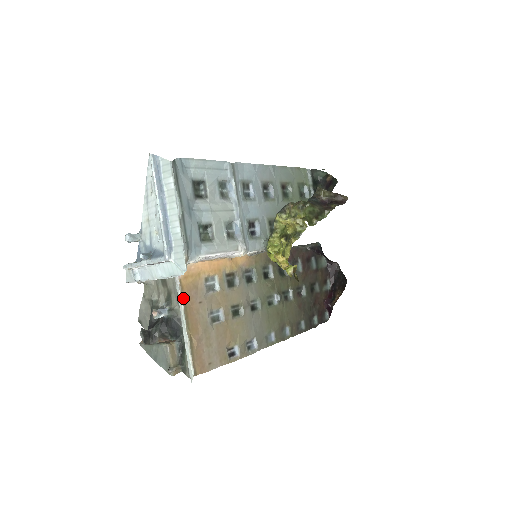
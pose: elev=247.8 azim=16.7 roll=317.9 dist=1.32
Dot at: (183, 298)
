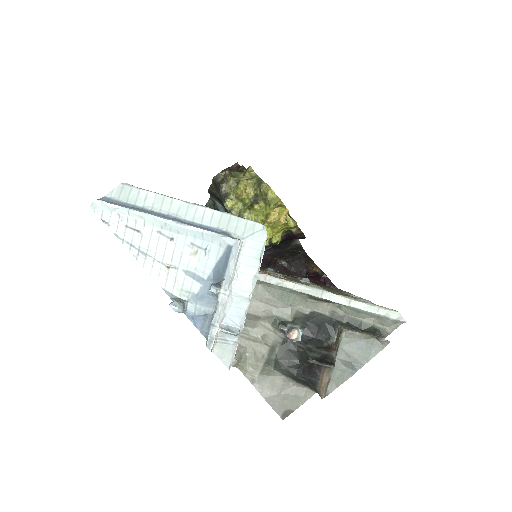
Dot at: (289, 281)
